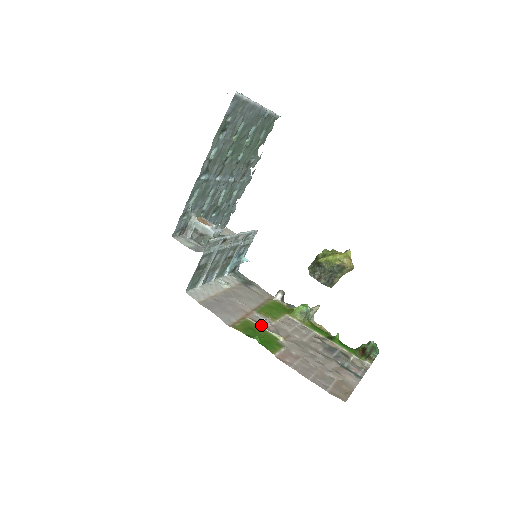
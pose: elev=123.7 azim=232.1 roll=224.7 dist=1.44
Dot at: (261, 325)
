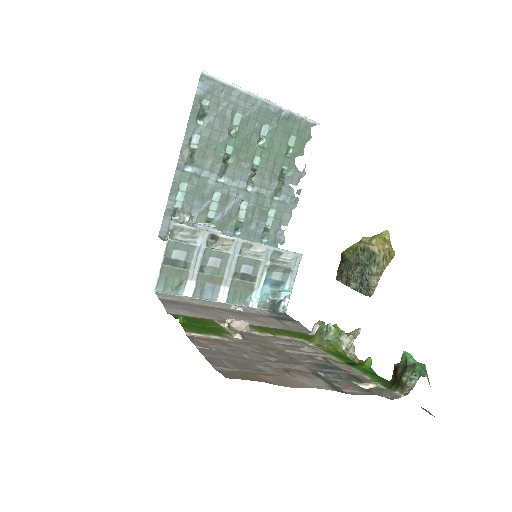
Dot at: (224, 325)
